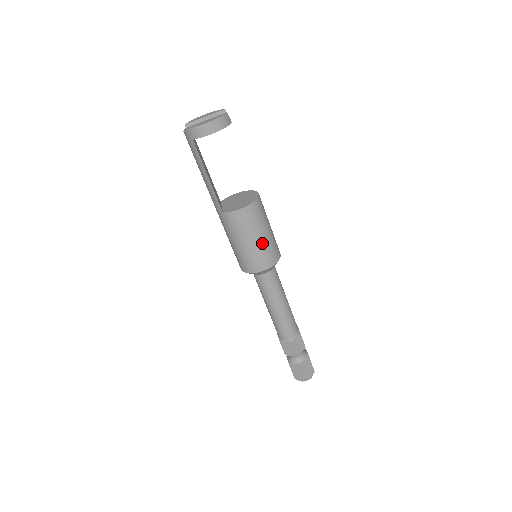
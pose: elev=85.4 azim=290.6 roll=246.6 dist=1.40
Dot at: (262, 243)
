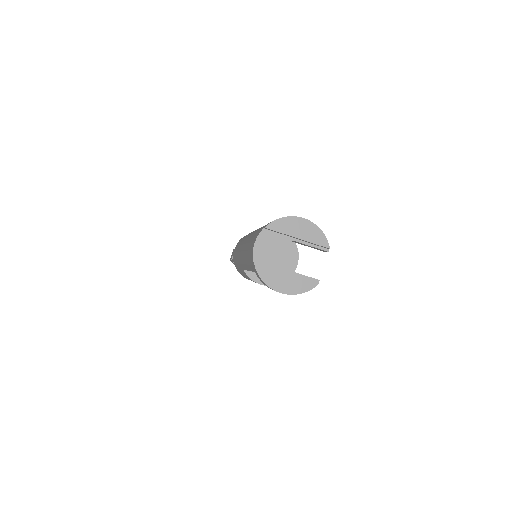
Dot at: occluded
